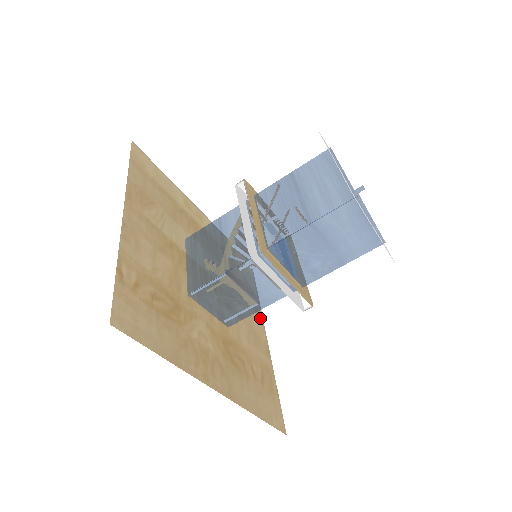
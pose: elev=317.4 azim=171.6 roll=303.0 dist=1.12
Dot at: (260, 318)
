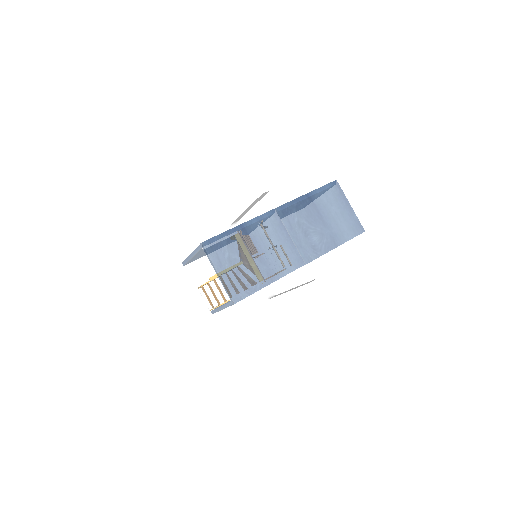
Dot at: occluded
